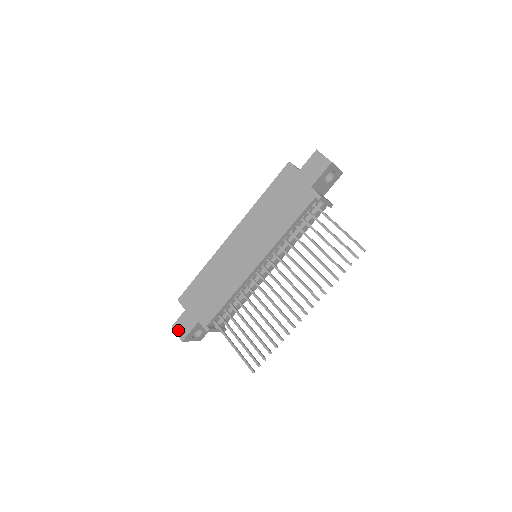
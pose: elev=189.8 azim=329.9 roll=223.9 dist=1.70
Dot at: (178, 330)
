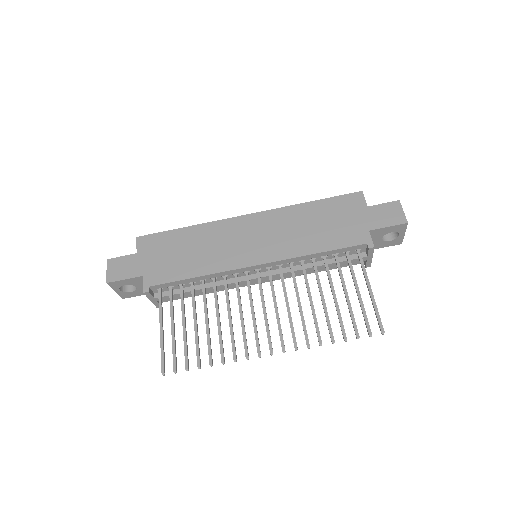
Dot at: (112, 268)
